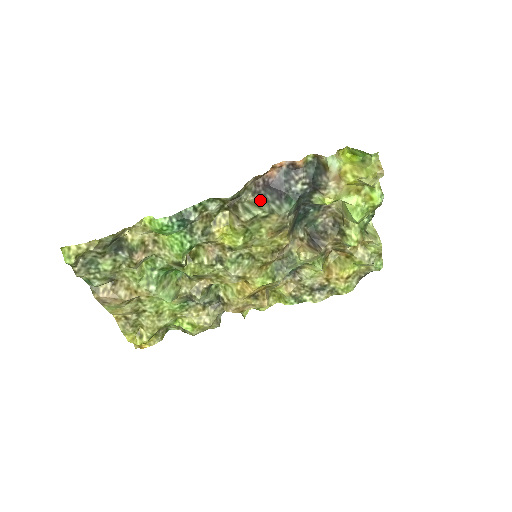
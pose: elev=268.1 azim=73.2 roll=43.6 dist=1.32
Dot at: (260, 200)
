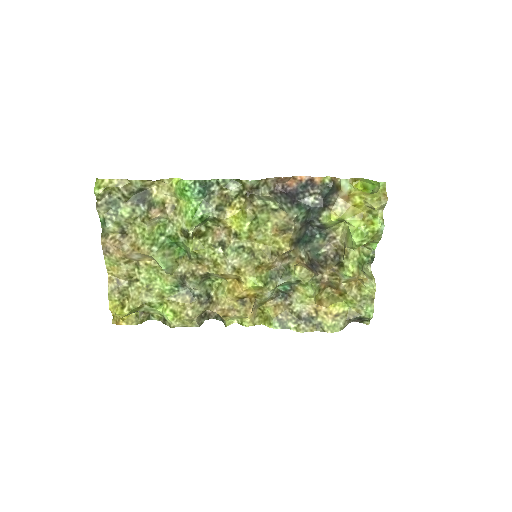
Dot at: (275, 199)
